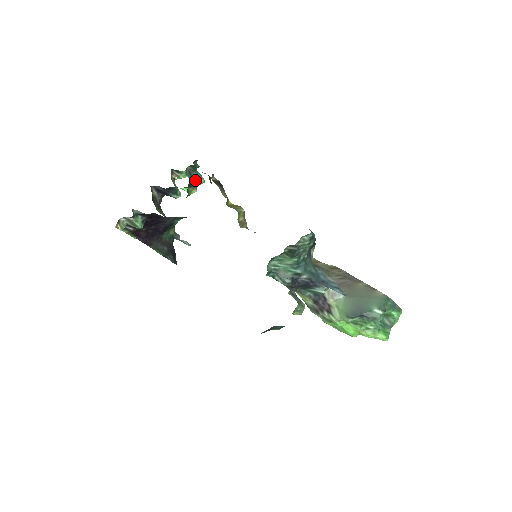
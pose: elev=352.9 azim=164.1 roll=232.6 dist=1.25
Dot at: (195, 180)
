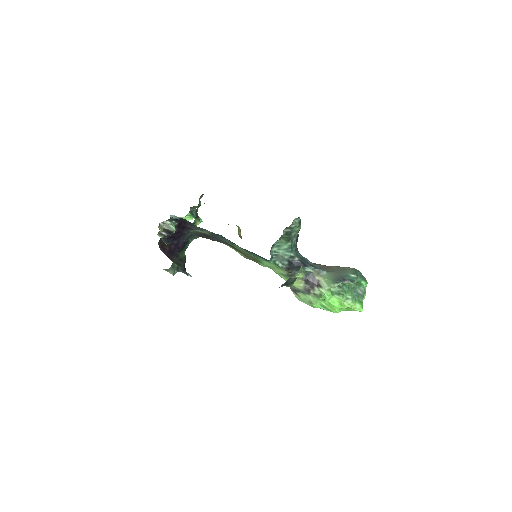
Dot at: occluded
